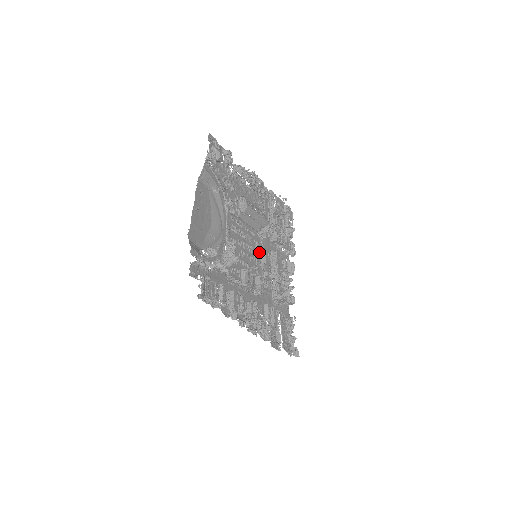
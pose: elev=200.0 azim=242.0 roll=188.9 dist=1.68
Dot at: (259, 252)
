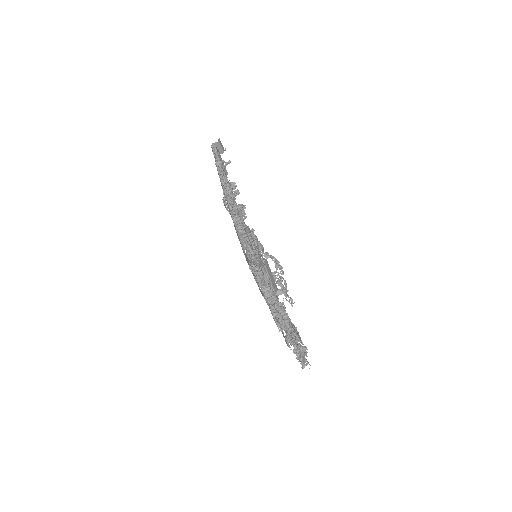
Dot at: occluded
